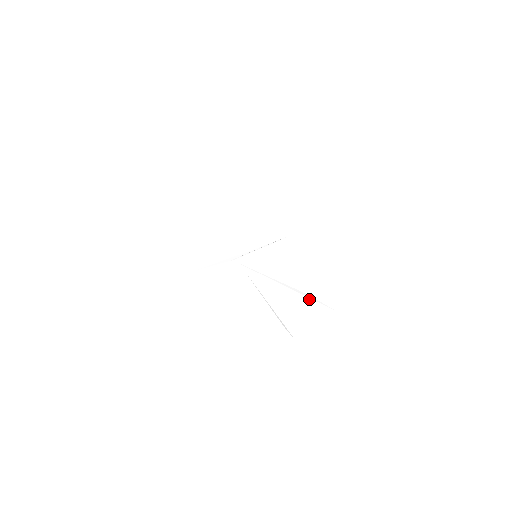
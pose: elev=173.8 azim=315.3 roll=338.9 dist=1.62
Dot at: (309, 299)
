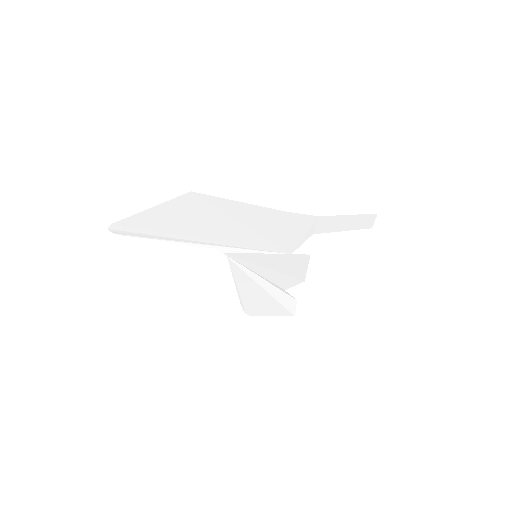
Dot at: (282, 292)
